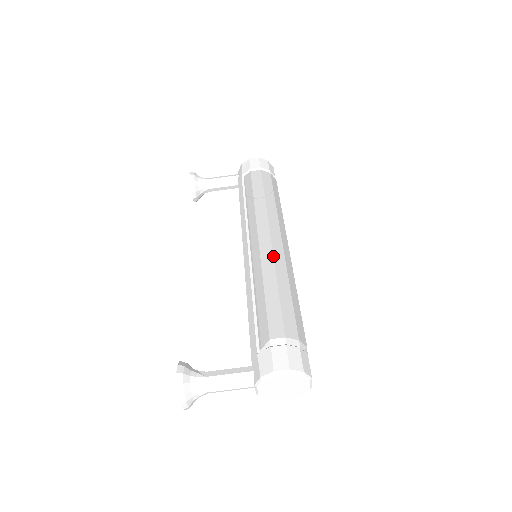
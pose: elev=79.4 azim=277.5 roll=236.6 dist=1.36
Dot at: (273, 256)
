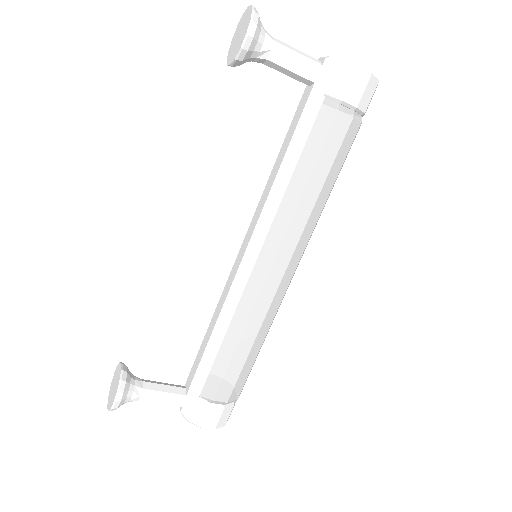
Dot at: (270, 305)
